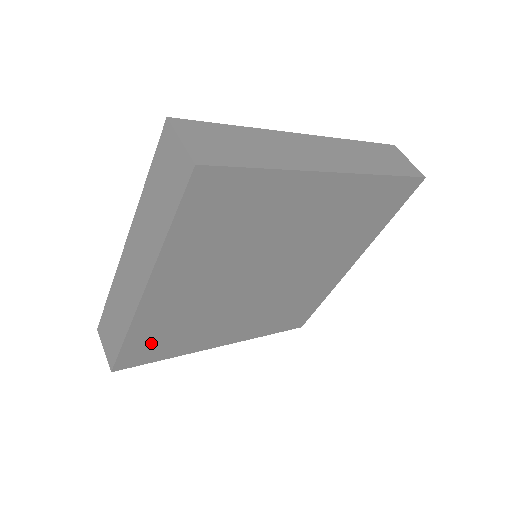
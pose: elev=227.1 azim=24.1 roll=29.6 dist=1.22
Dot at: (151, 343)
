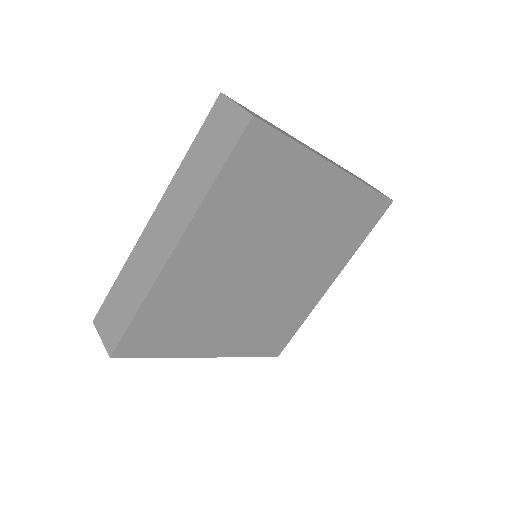
Dot at: (156, 326)
